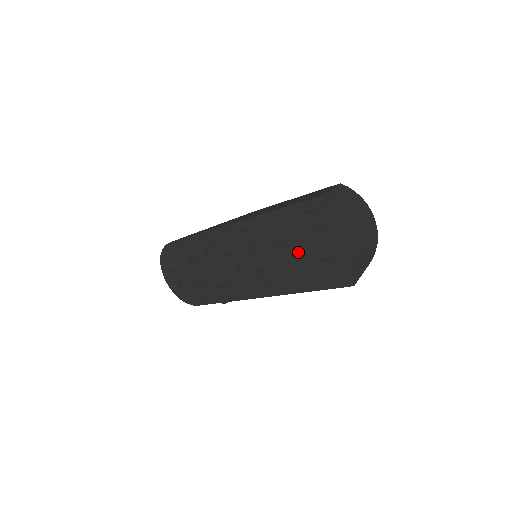
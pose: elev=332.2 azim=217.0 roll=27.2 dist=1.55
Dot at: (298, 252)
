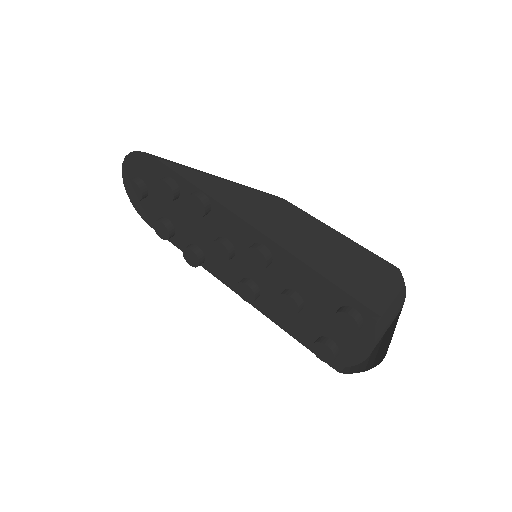
Dot at: (310, 313)
